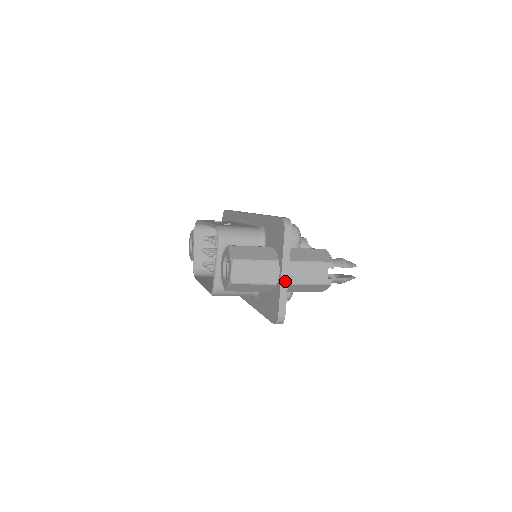
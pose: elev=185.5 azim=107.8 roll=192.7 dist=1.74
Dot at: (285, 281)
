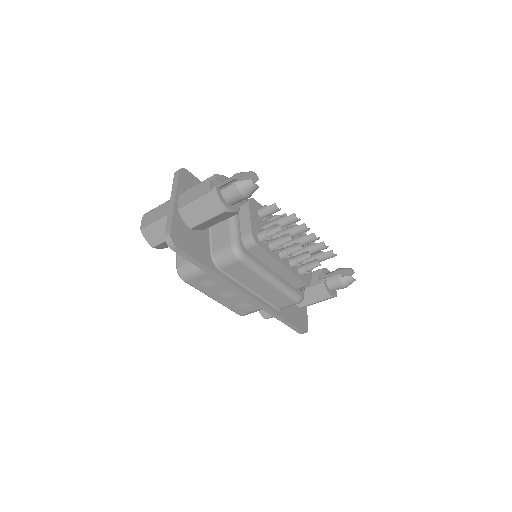
Dot at: (172, 207)
